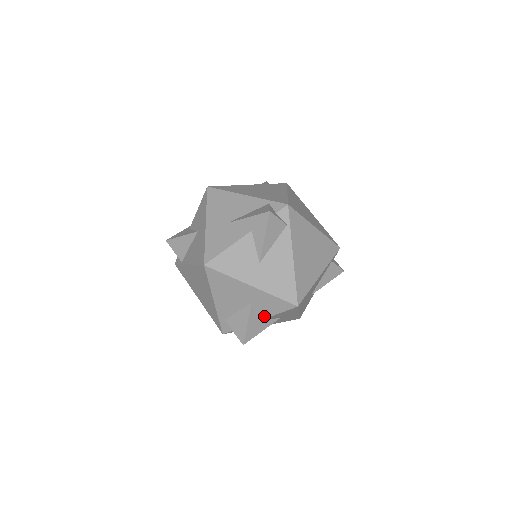
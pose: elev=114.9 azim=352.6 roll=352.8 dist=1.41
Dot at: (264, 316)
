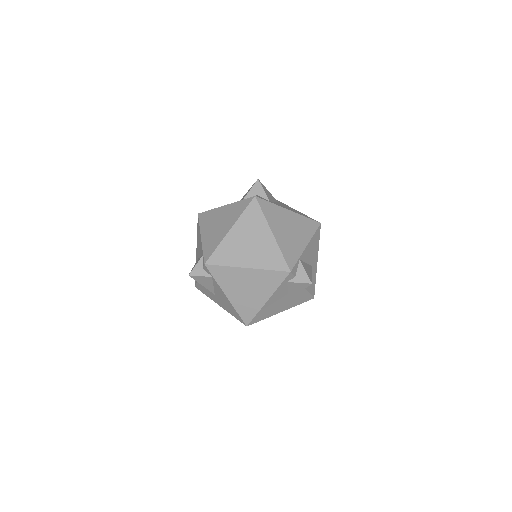
Dot at: occluded
